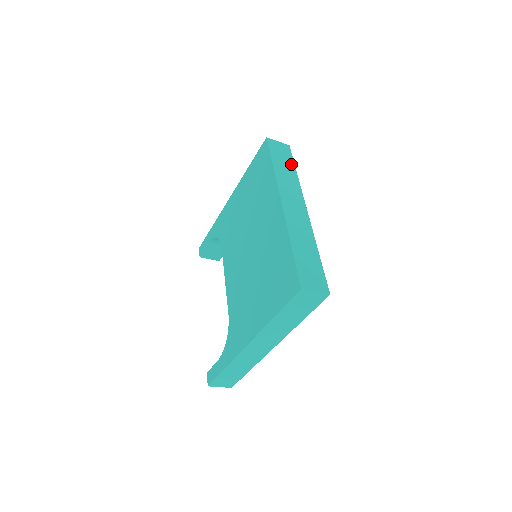
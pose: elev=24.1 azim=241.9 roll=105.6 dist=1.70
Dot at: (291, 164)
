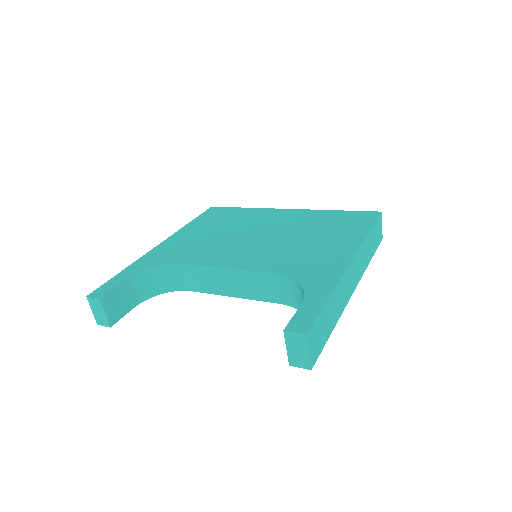
Dot at: occluded
